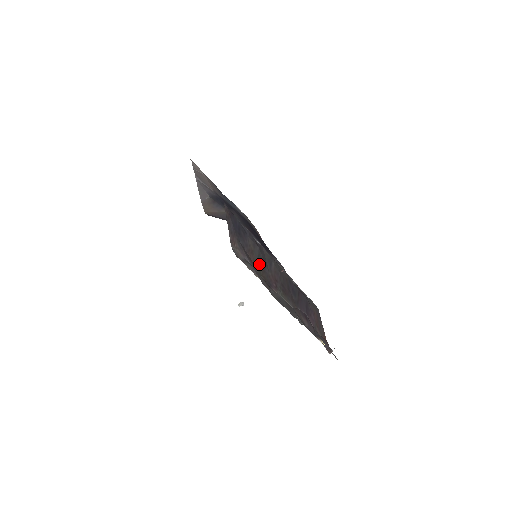
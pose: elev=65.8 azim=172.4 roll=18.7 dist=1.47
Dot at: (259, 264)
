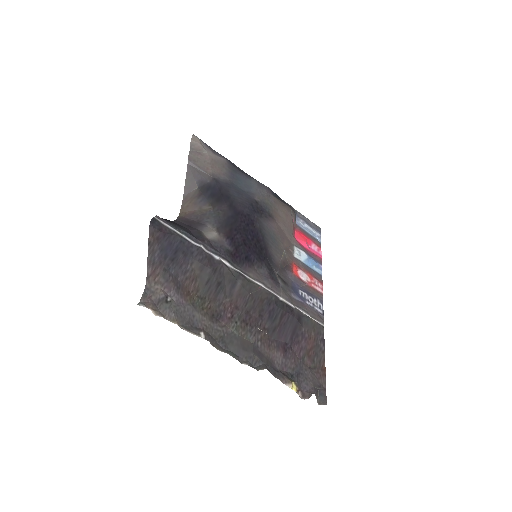
Dot at: (206, 292)
